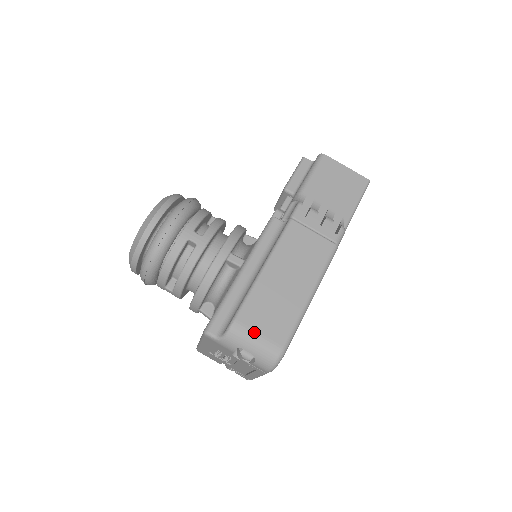
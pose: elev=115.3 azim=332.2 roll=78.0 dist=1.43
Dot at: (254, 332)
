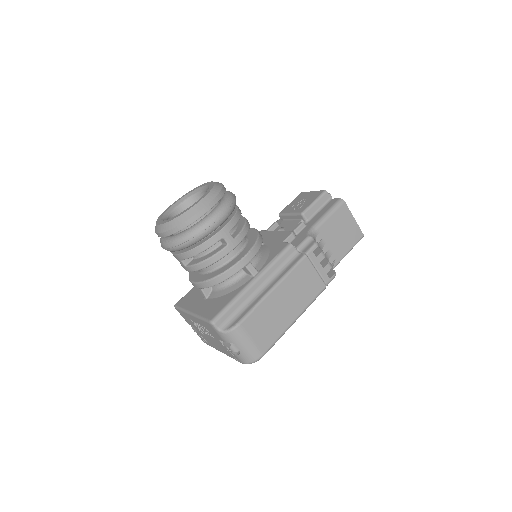
Dot at: (249, 337)
